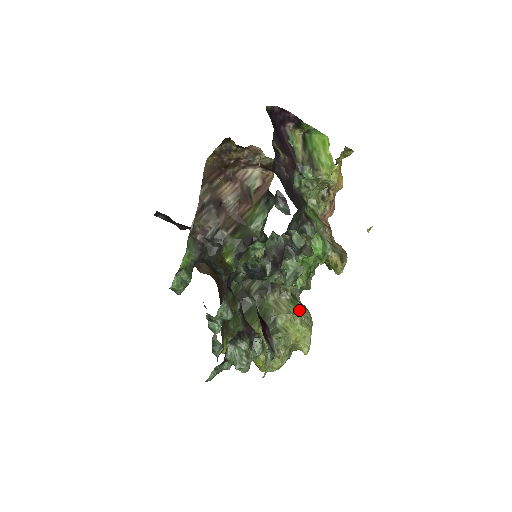
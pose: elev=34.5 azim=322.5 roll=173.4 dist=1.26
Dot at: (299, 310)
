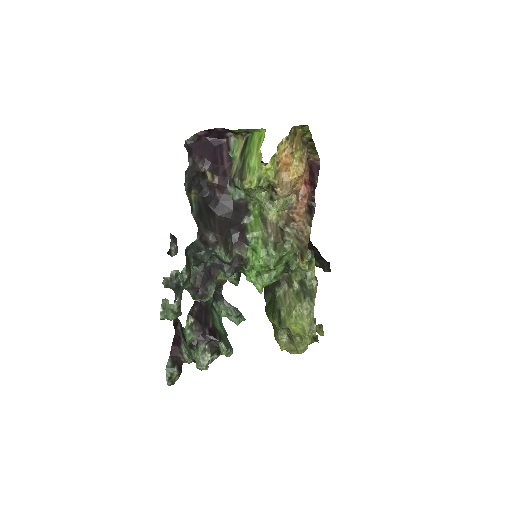
Dot at: (298, 302)
